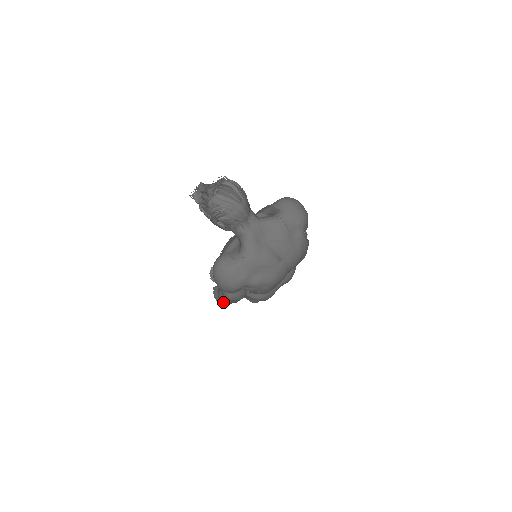
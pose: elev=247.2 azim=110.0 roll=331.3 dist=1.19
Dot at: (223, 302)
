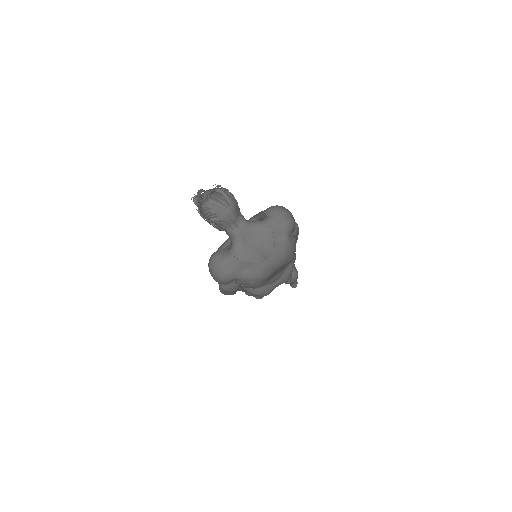
Dot at: (222, 293)
